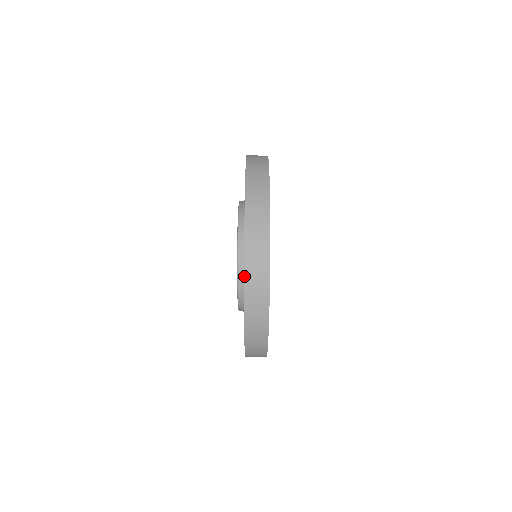
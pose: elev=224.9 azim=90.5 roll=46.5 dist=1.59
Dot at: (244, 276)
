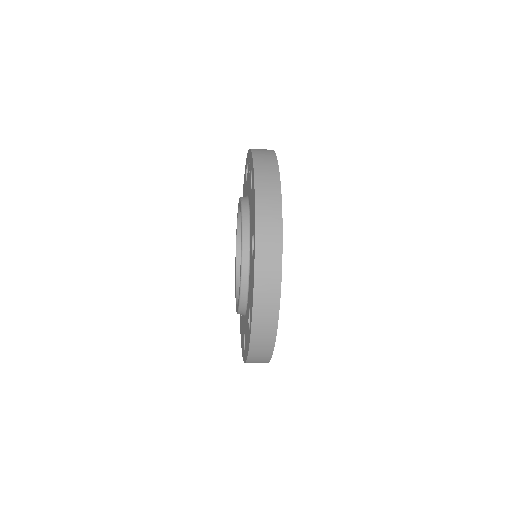
Dot at: (249, 346)
